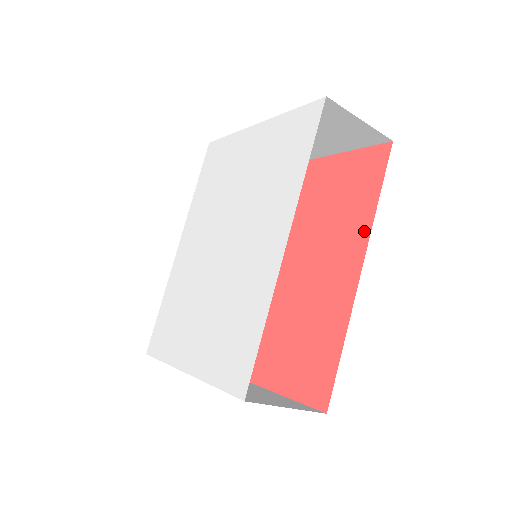
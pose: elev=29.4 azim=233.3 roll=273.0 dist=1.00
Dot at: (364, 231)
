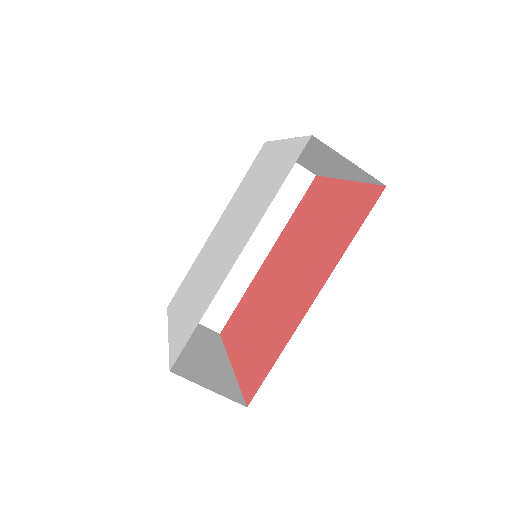
Dot at: (333, 264)
